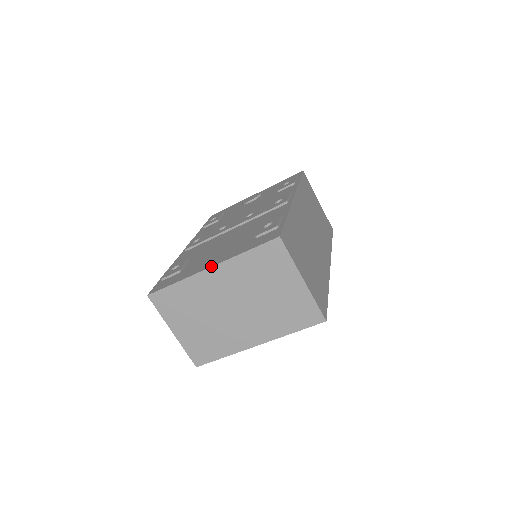
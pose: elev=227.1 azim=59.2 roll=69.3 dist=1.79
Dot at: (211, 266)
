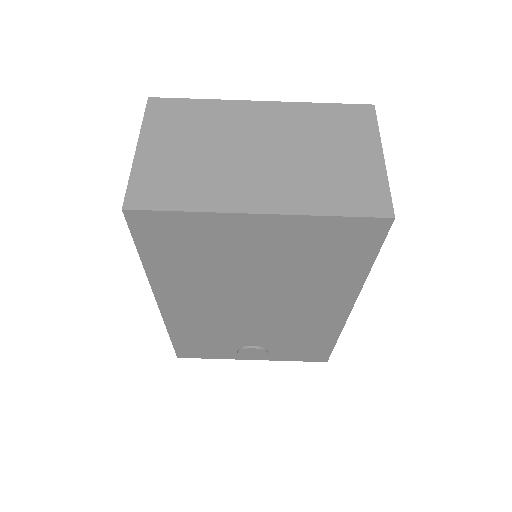
Dot at: (265, 101)
